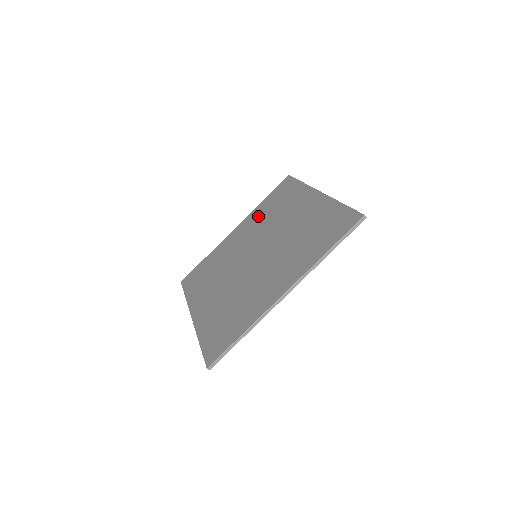
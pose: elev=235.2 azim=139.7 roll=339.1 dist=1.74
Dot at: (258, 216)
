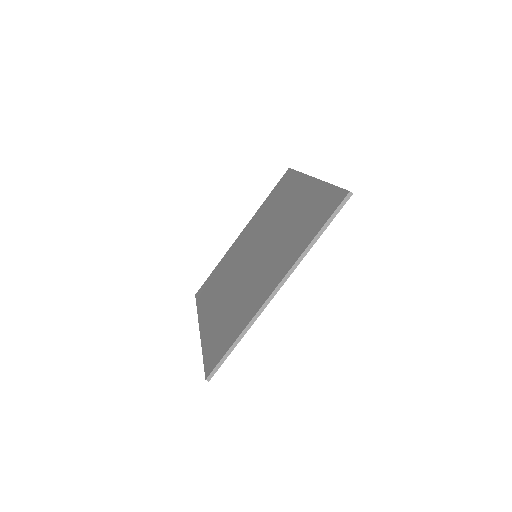
Dot at: (260, 215)
